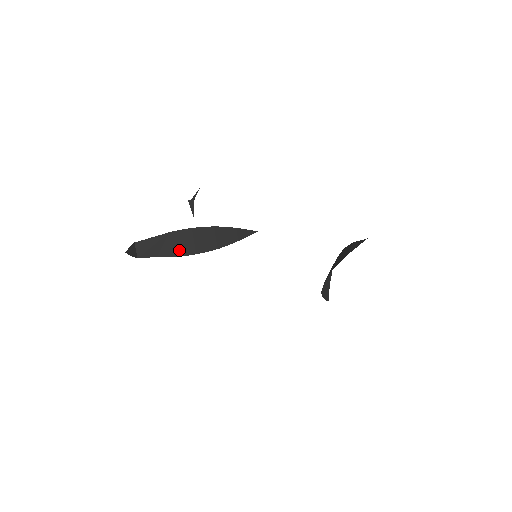
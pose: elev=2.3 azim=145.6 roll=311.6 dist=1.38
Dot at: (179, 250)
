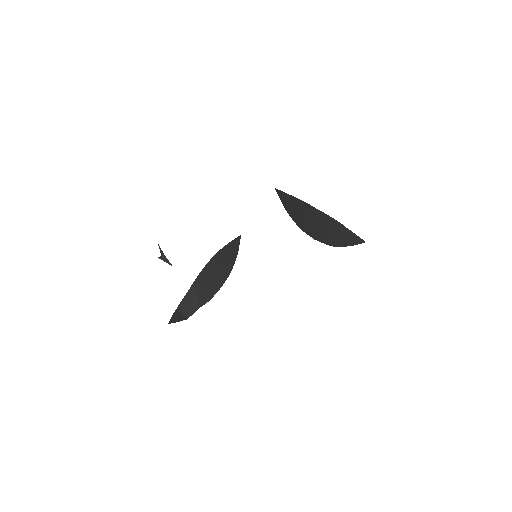
Dot at: (210, 291)
